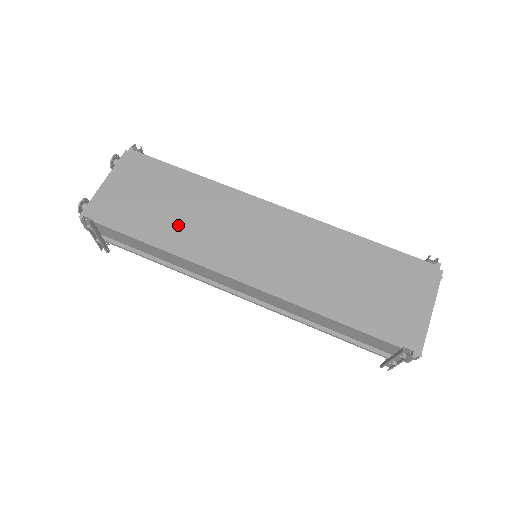
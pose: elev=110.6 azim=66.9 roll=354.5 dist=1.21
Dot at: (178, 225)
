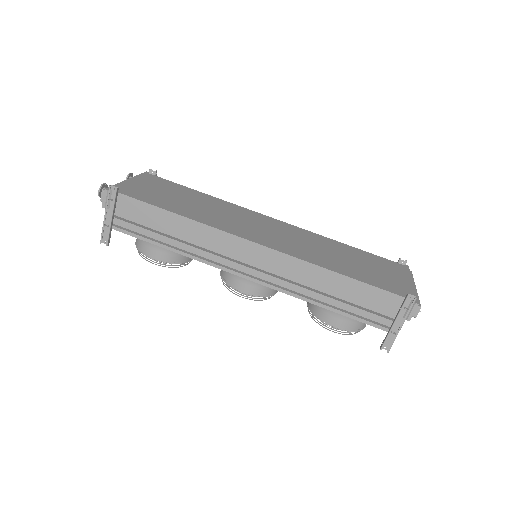
Dot at: (195, 209)
